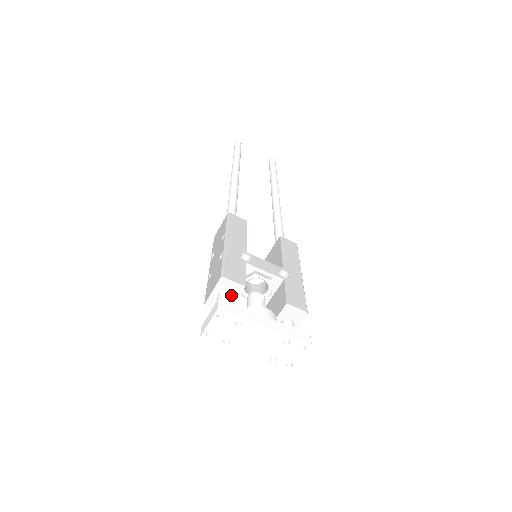
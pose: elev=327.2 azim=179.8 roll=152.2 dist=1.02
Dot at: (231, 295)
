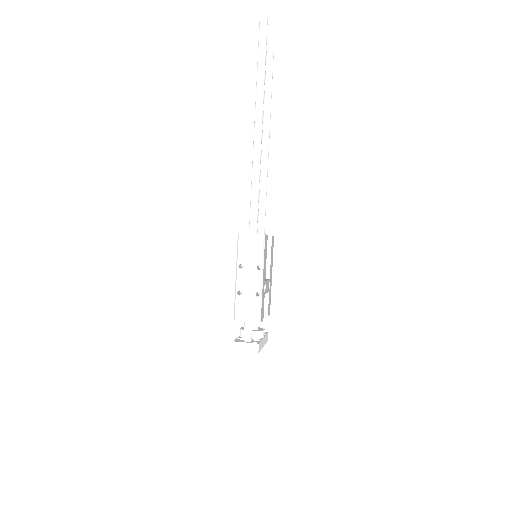
Dot at: occluded
